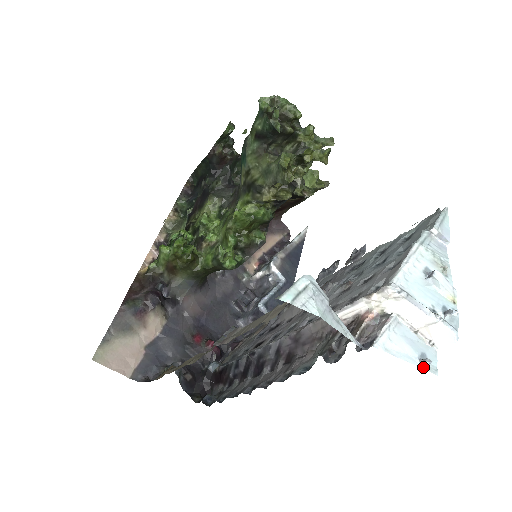
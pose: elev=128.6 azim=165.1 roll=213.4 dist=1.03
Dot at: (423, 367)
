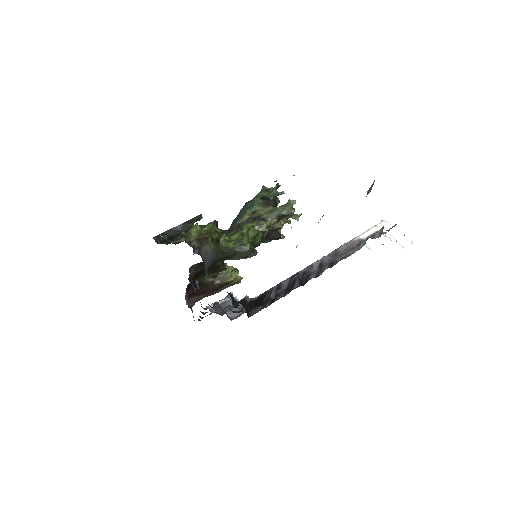
Dot at: (412, 242)
